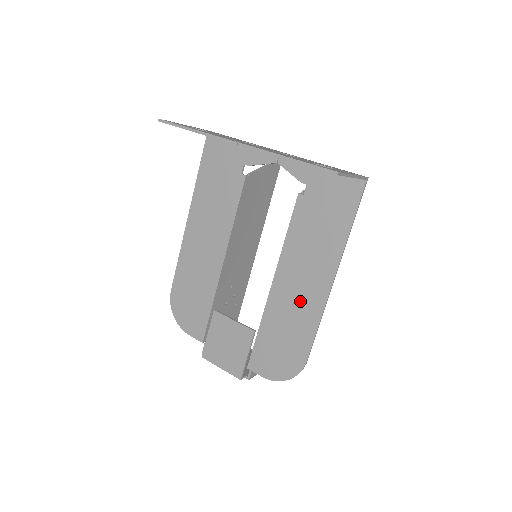
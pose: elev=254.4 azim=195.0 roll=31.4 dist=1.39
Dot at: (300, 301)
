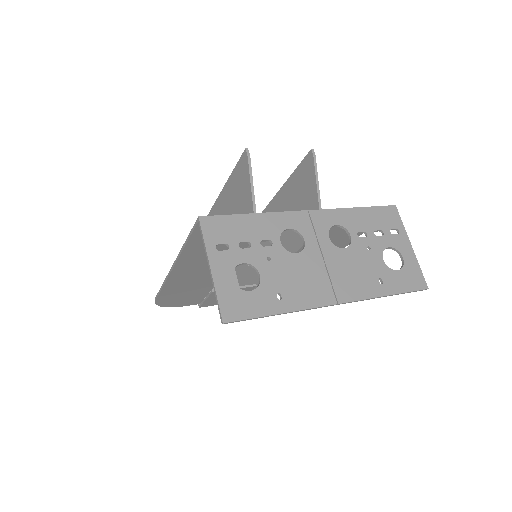
Dot at: occluded
